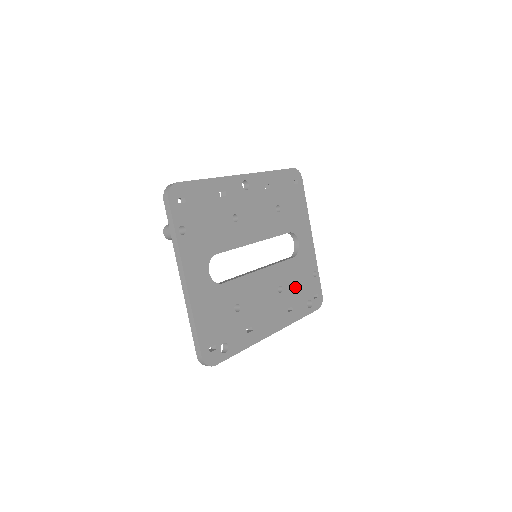
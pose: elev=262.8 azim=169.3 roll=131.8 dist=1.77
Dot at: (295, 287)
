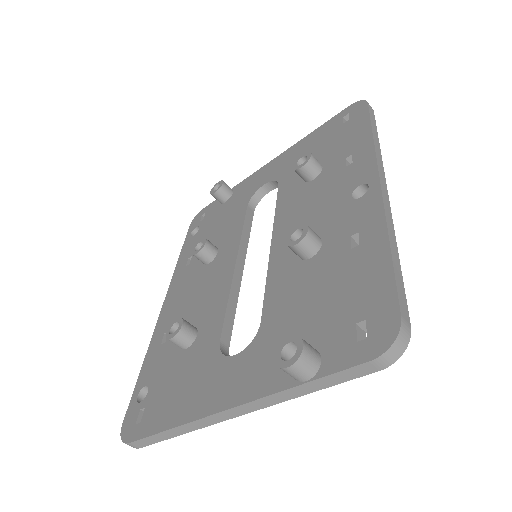
Dot at: occluded
